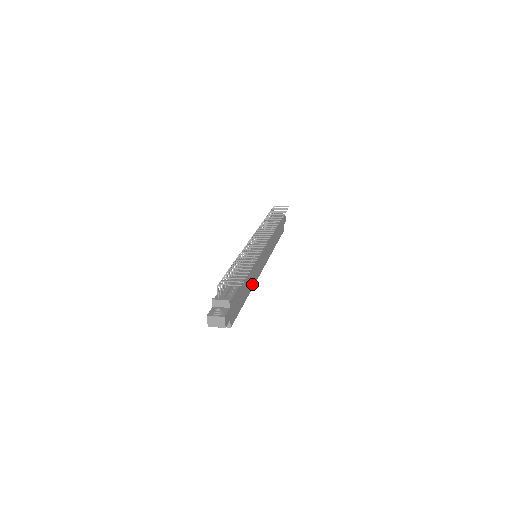
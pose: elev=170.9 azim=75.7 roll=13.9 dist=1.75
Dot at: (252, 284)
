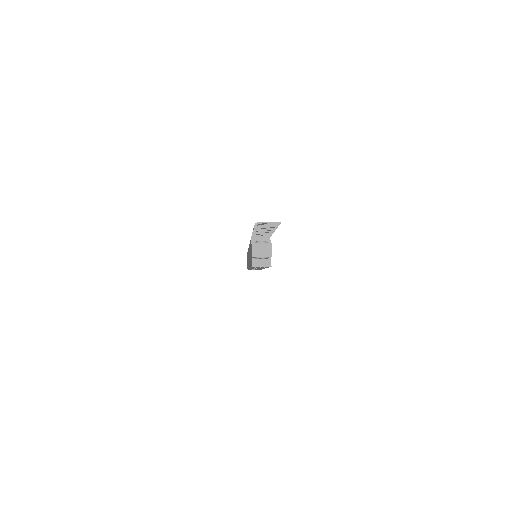
Dot at: occluded
